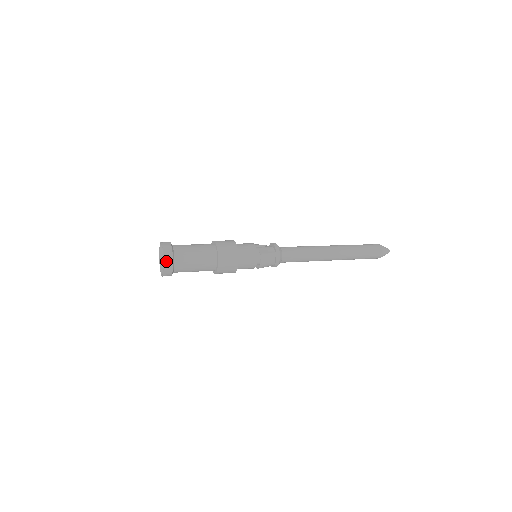
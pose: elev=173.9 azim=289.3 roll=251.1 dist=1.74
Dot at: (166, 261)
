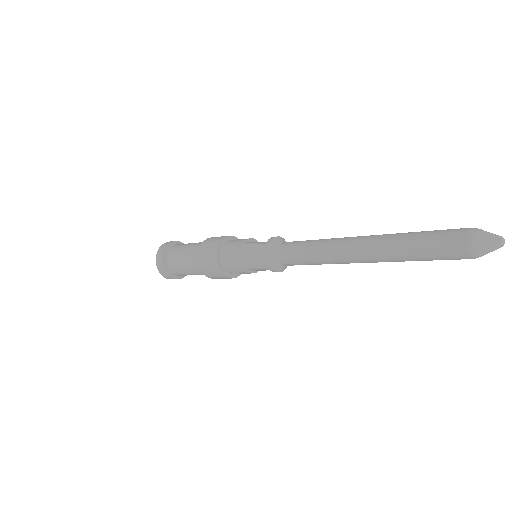
Dot at: (159, 253)
